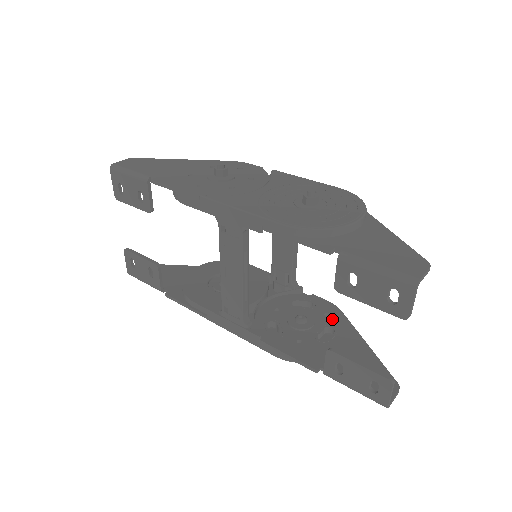
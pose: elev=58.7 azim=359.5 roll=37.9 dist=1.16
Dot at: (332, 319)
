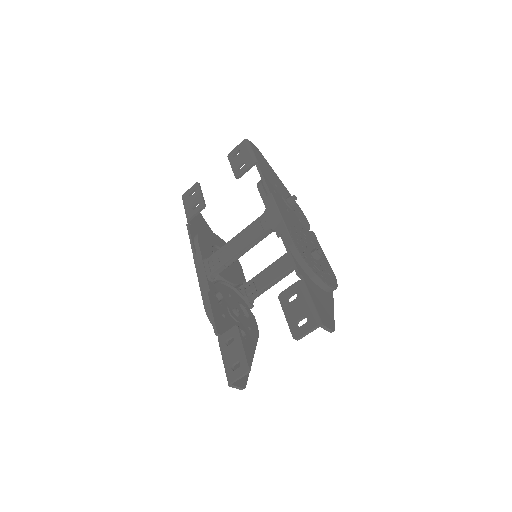
Dot at: (250, 333)
